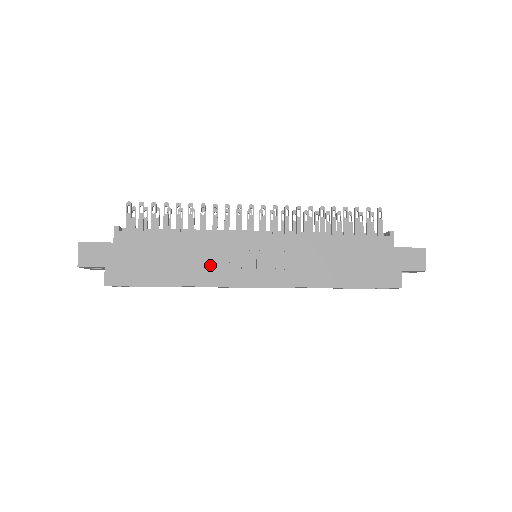
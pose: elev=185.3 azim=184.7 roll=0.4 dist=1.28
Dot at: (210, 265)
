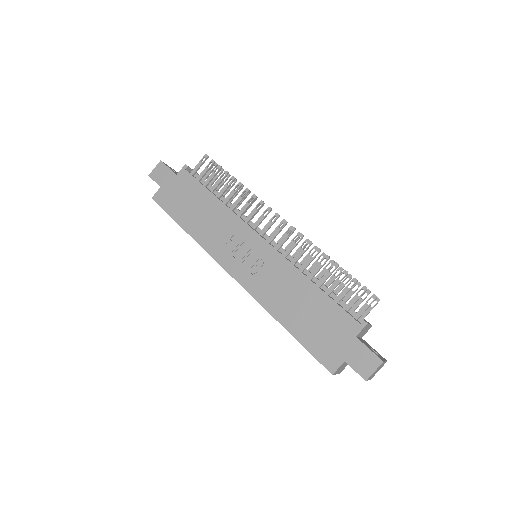
Dot at: (215, 235)
